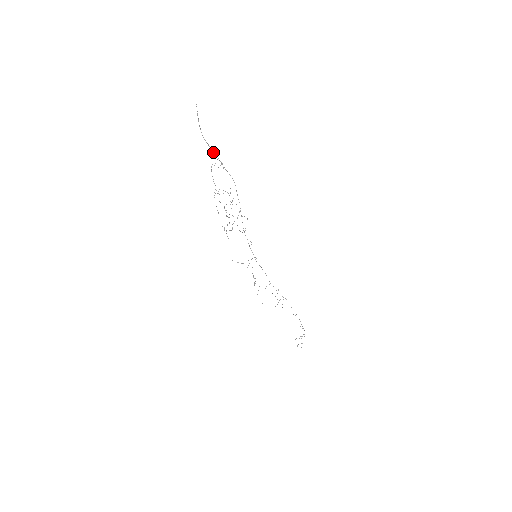
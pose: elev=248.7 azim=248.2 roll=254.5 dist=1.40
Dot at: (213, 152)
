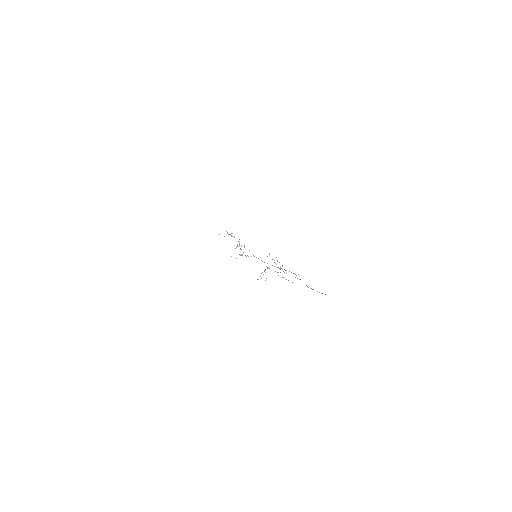
Dot at: occluded
